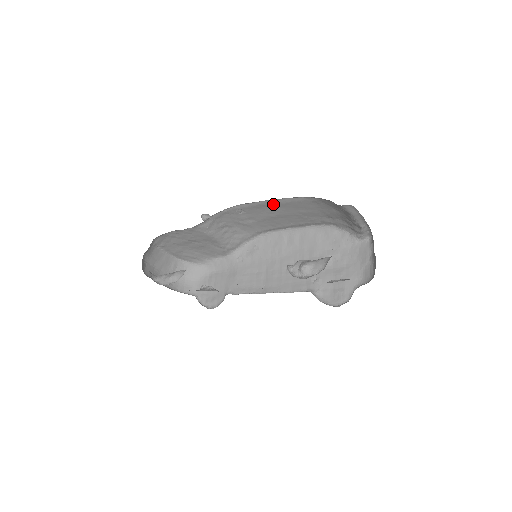
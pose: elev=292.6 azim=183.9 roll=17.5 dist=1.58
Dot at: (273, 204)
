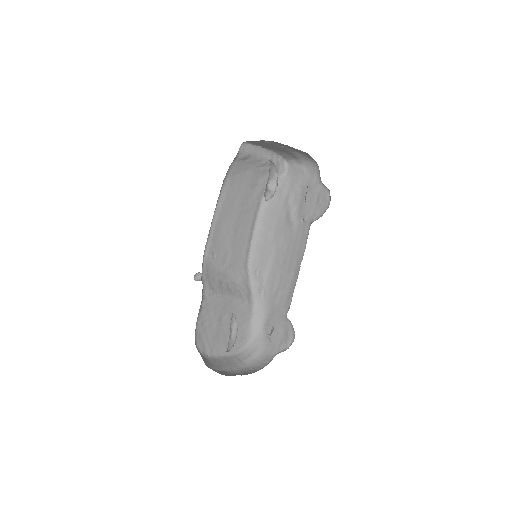
Dot at: (219, 221)
